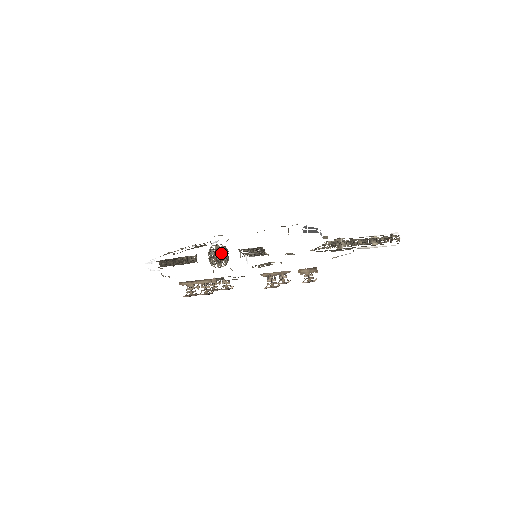
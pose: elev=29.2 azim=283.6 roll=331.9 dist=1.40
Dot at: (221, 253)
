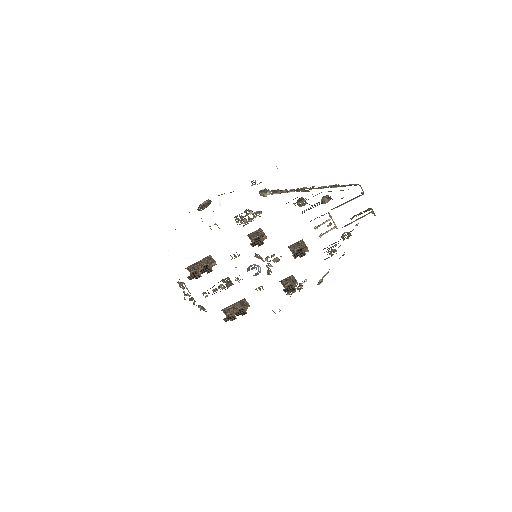
Dot at: (207, 204)
